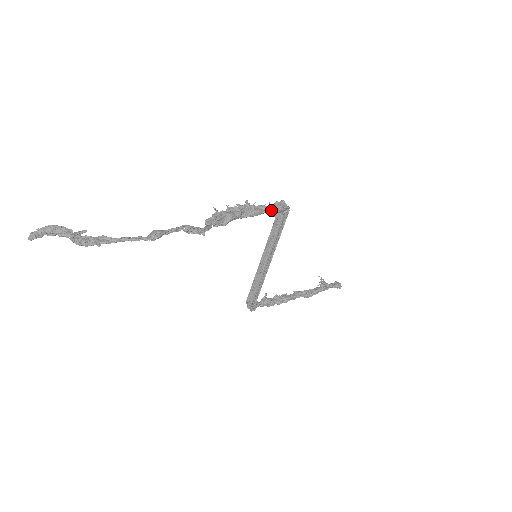
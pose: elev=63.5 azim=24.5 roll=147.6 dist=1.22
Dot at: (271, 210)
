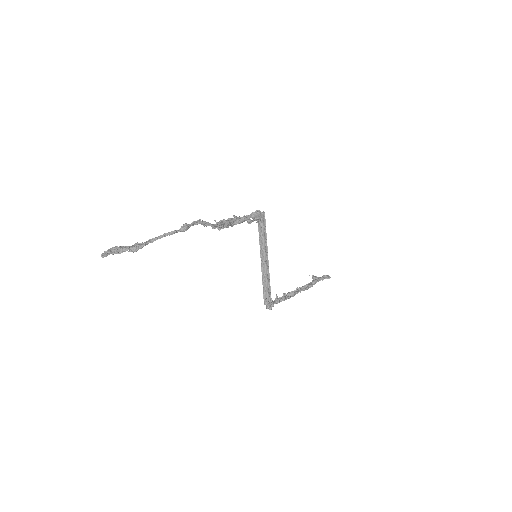
Dot at: (252, 216)
